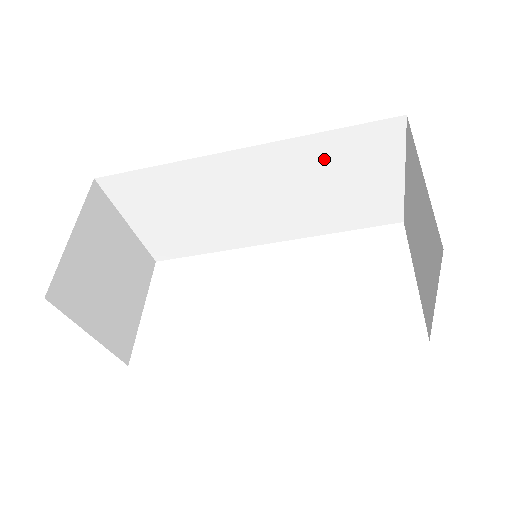
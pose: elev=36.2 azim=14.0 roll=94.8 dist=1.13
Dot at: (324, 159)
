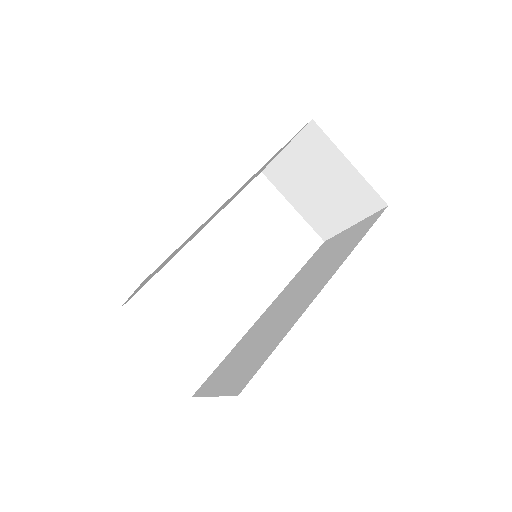
Dot at: occluded
